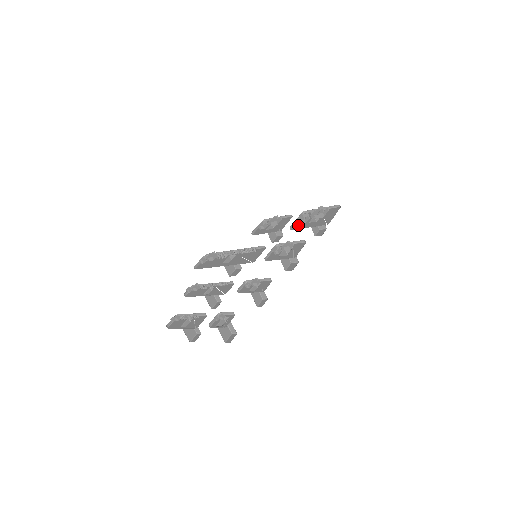
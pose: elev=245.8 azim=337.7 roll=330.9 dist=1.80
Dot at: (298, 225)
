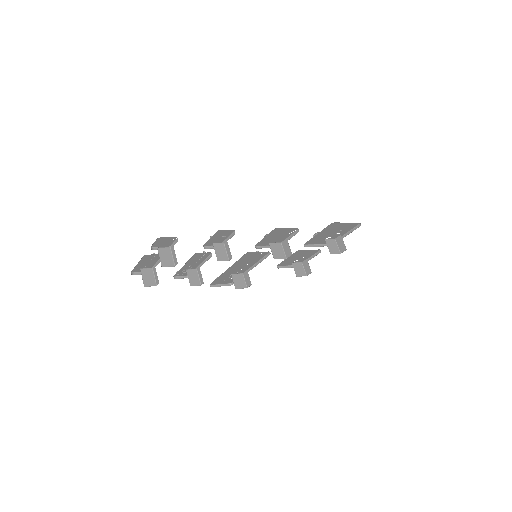
Dot at: occluded
